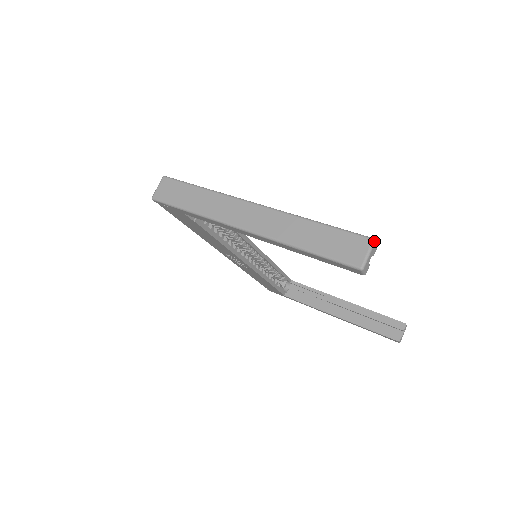
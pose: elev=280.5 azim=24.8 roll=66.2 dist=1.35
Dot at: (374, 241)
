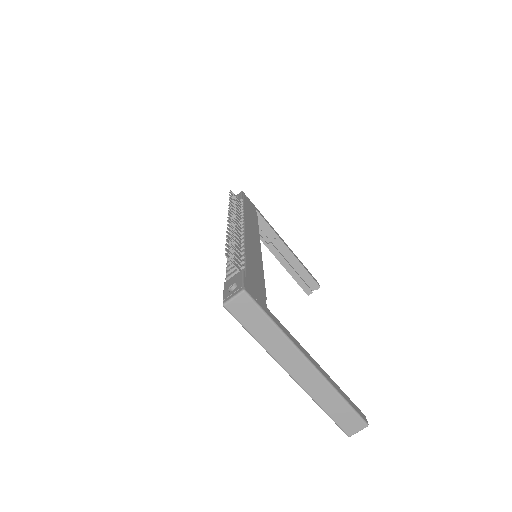
Dot at: occluded
